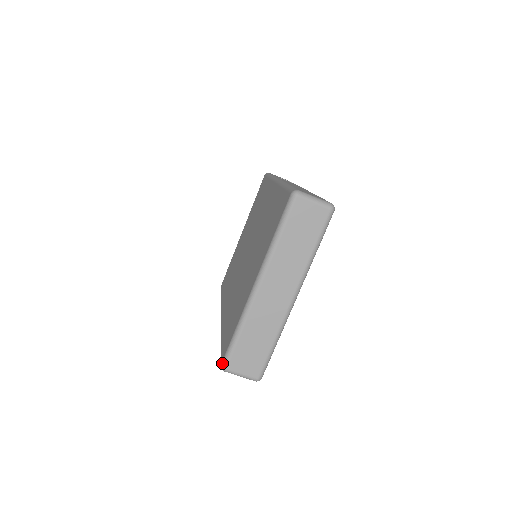
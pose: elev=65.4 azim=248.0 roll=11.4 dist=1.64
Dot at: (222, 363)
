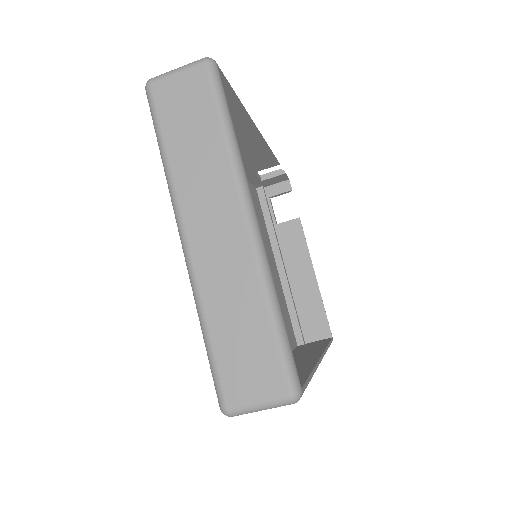
Dot at: occluded
